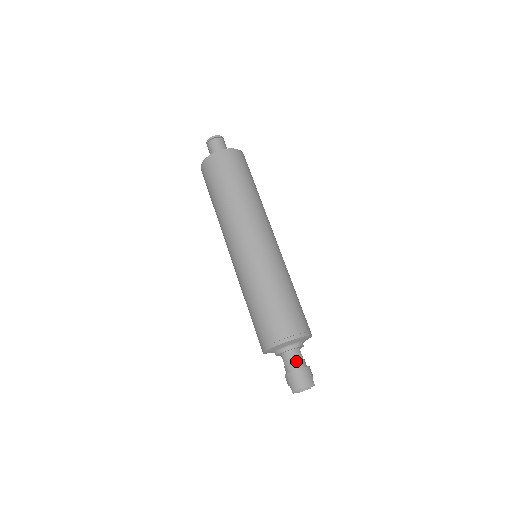
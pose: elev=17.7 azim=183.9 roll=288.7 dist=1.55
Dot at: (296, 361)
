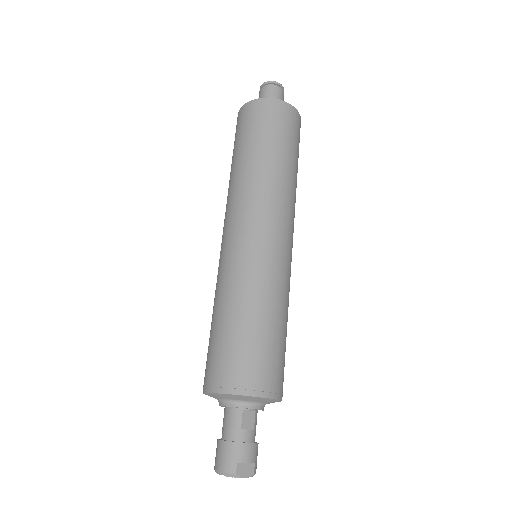
Dot at: (226, 426)
